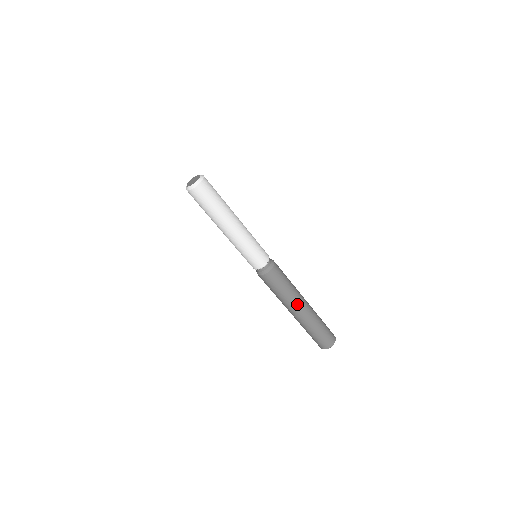
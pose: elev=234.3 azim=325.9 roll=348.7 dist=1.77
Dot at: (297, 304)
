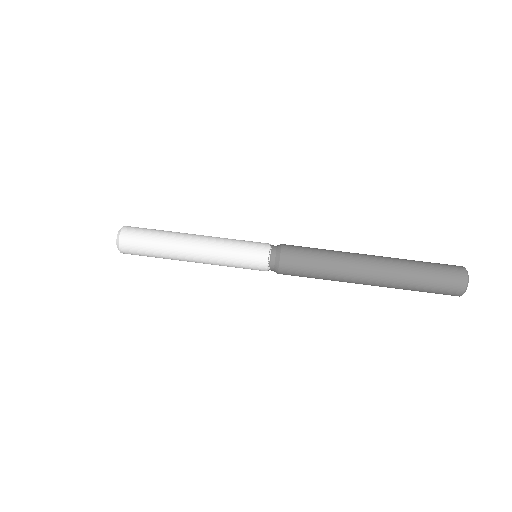
Dot at: (355, 254)
